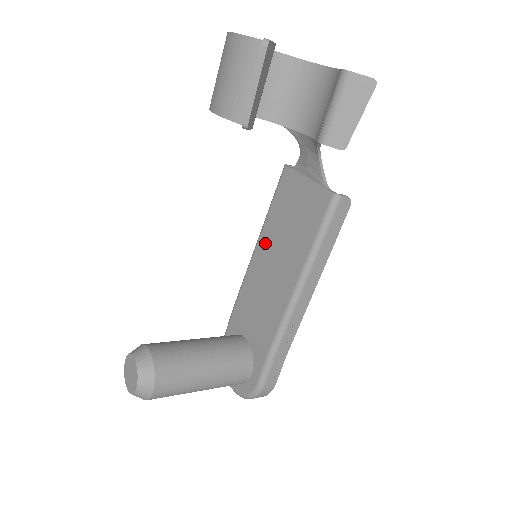
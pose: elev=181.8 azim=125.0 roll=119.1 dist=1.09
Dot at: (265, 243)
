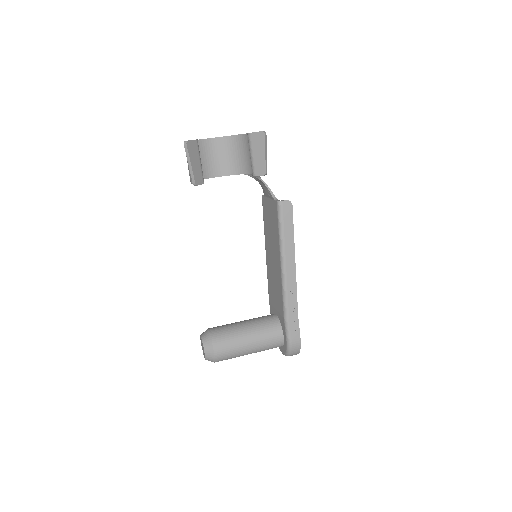
Dot at: (267, 248)
